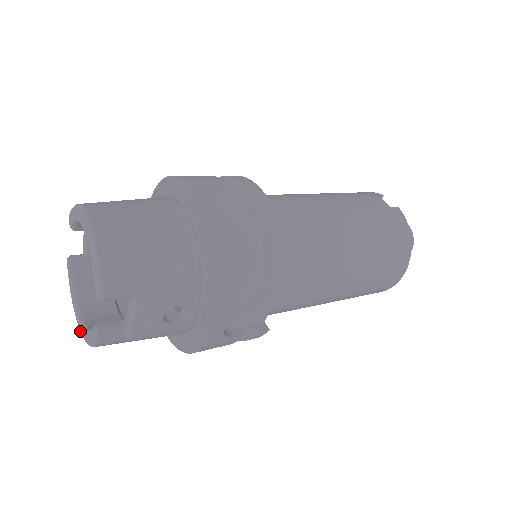
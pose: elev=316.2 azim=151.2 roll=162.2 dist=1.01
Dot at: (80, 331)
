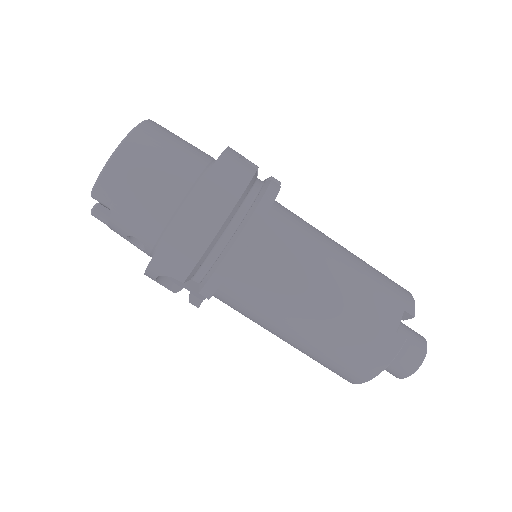
Dot at: occluded
